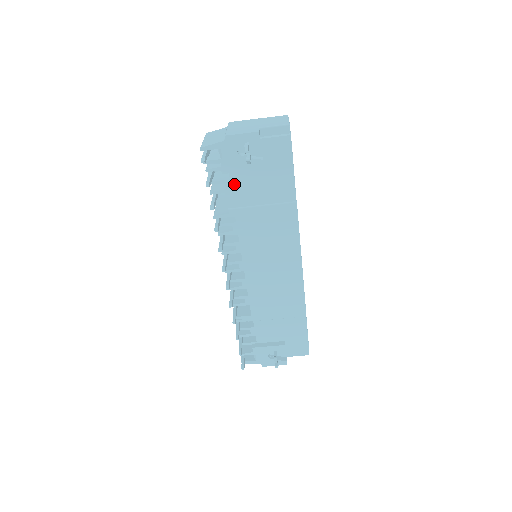
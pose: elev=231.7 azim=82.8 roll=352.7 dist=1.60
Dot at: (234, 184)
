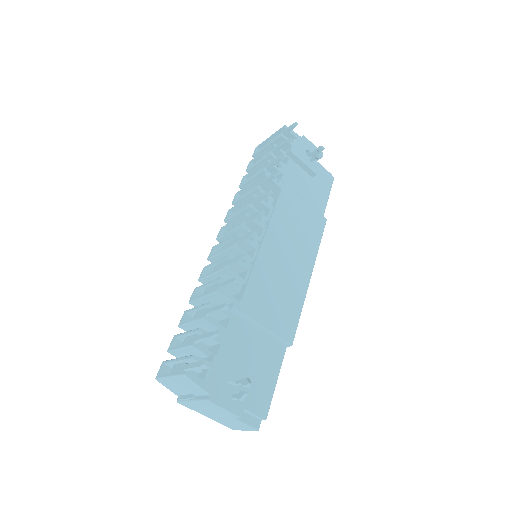
Dot at: (287, 171)
